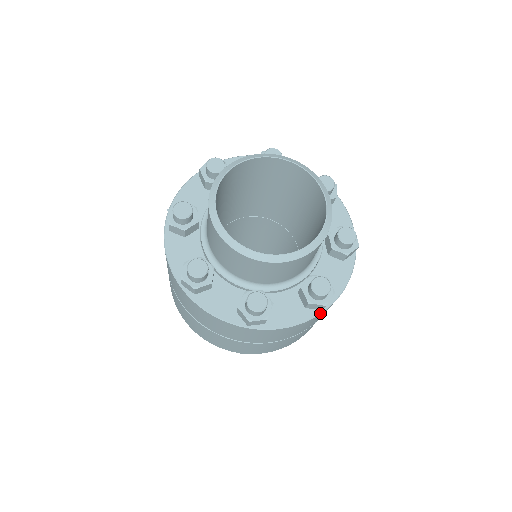
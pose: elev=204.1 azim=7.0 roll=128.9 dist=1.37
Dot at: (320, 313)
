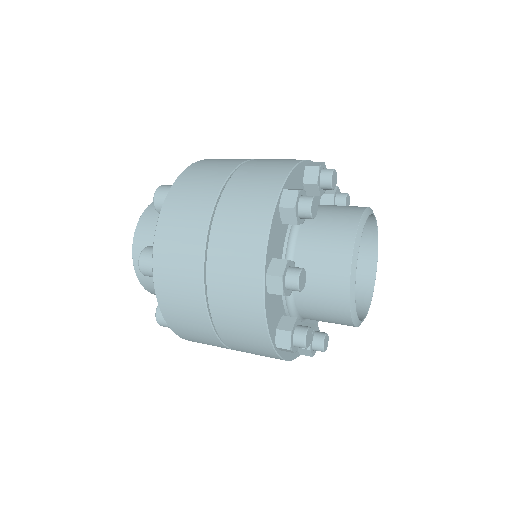
Dot at: occluded
